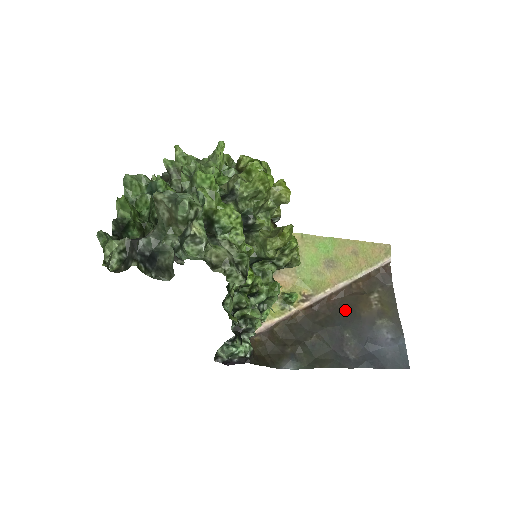
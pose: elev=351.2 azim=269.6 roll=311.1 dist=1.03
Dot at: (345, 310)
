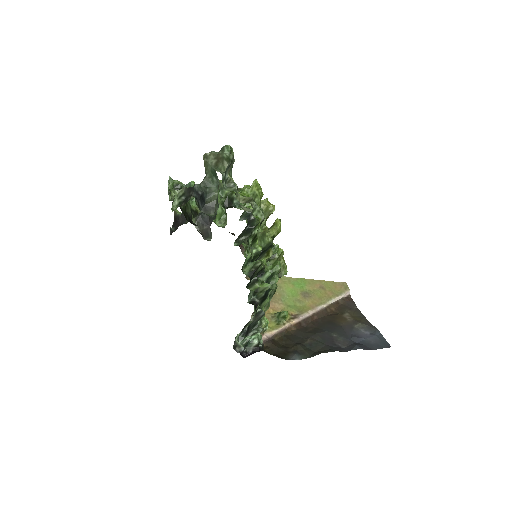
Dot at: (327, 323)
